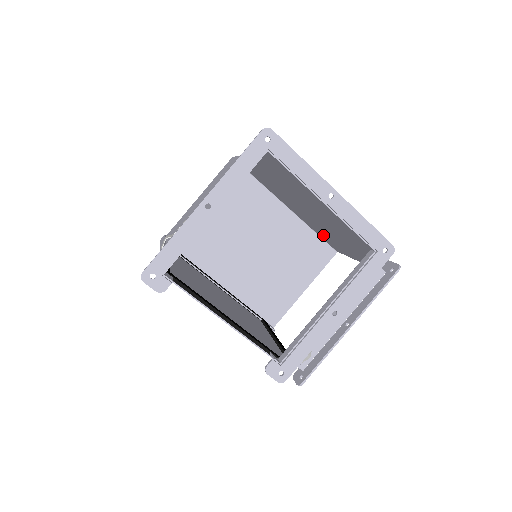
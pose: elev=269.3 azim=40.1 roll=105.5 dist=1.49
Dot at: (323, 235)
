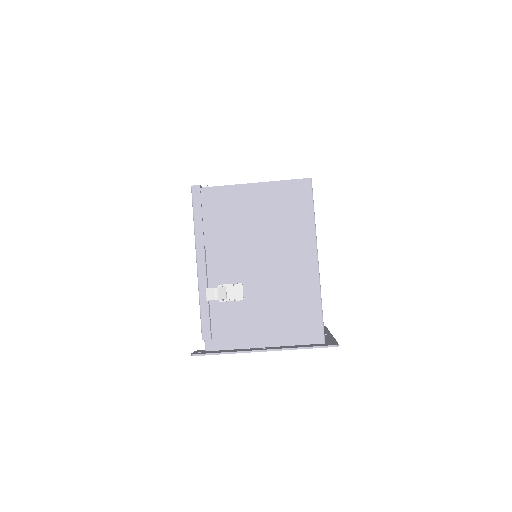
Dot at: occluded
